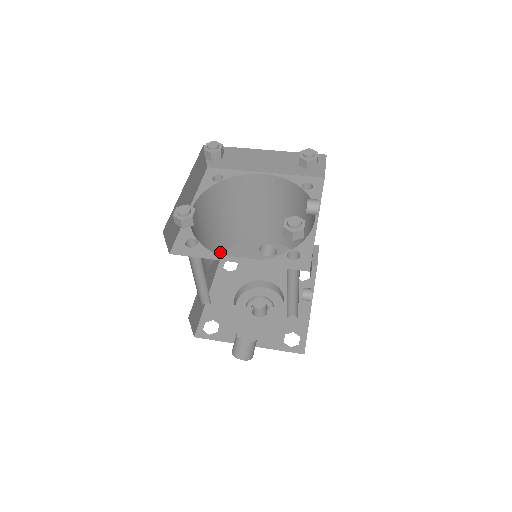
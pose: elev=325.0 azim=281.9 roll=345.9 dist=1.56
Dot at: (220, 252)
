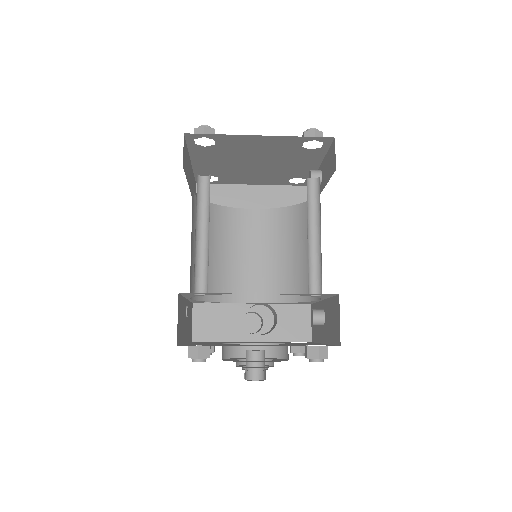
Dot at: (201, 298)
